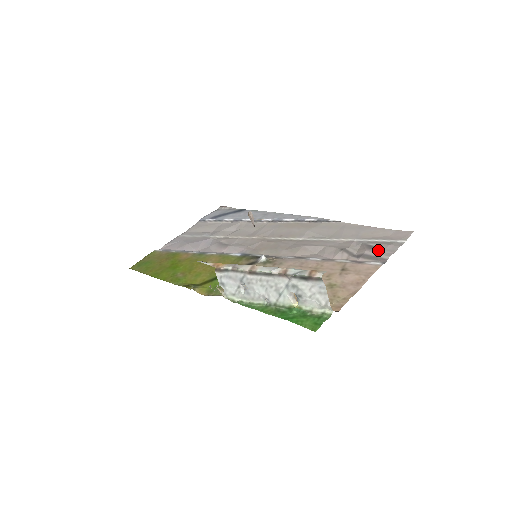
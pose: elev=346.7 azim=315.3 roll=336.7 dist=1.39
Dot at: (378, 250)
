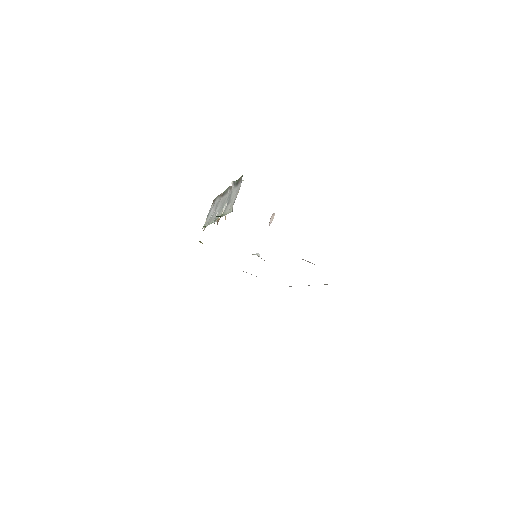
Dot at: occluded
